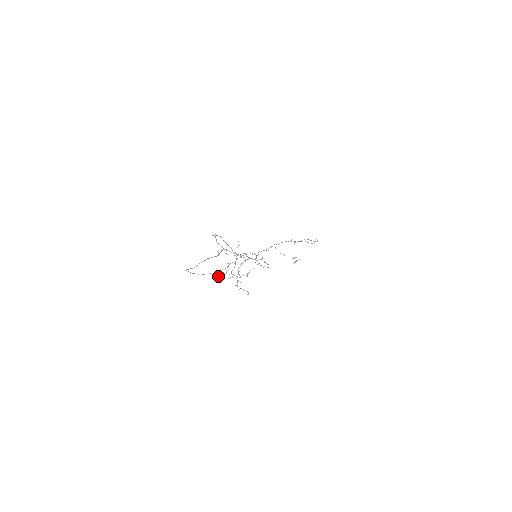
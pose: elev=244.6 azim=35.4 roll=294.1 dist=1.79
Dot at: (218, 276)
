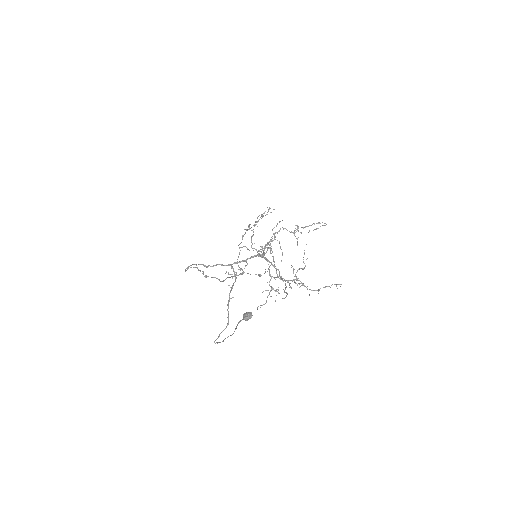
Dot at: (249, 317)
